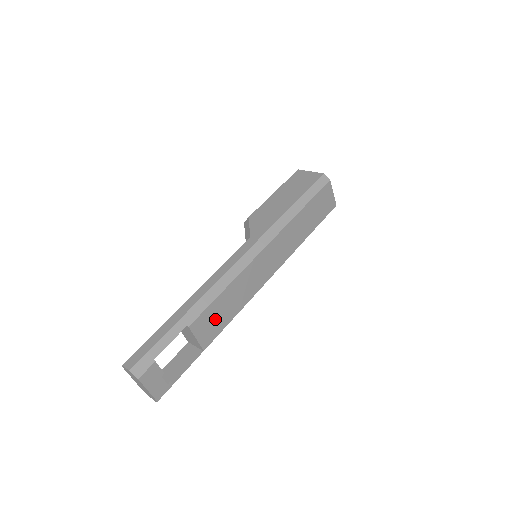
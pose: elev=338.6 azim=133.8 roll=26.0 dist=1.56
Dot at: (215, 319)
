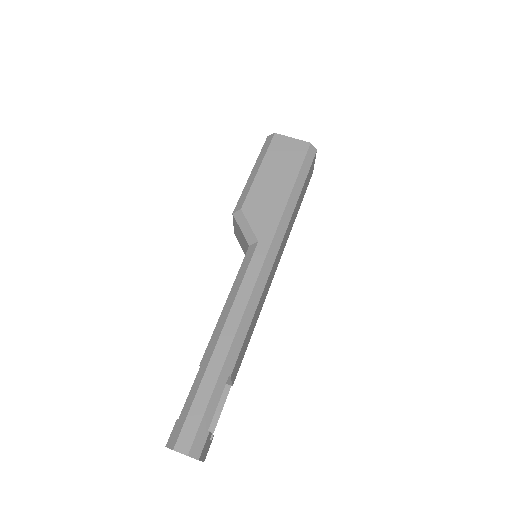
Dot at: (243, 351)
